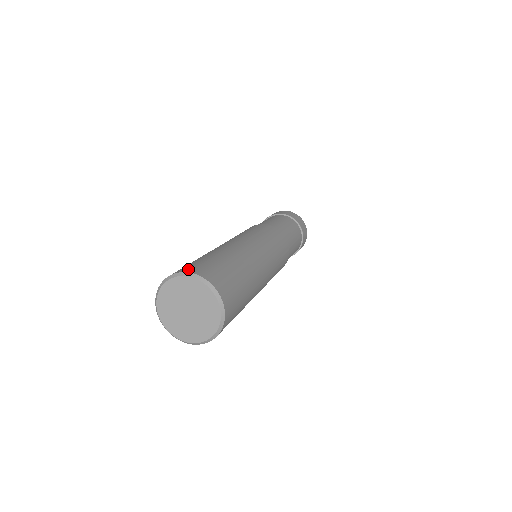
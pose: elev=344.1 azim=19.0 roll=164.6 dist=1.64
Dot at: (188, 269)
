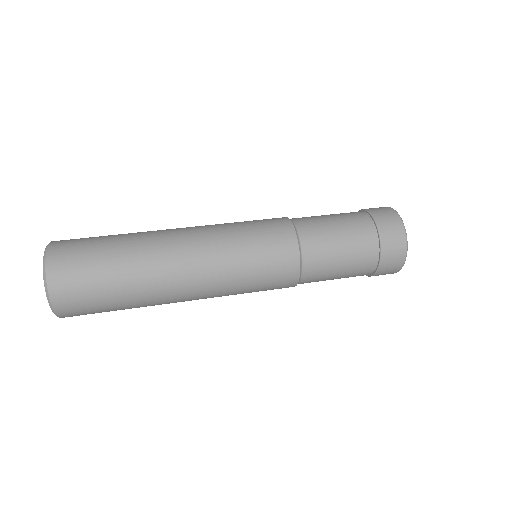
Dot at: (61, 240)
